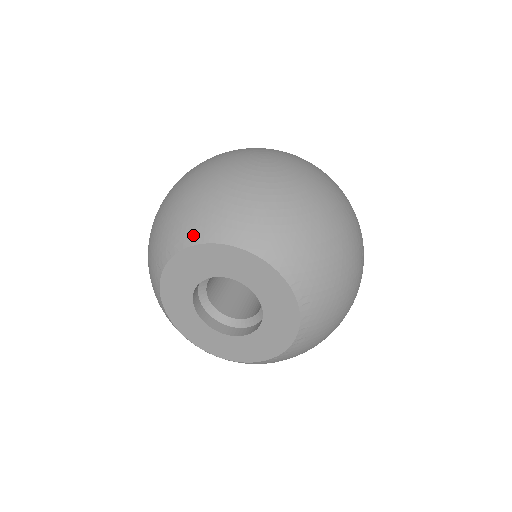
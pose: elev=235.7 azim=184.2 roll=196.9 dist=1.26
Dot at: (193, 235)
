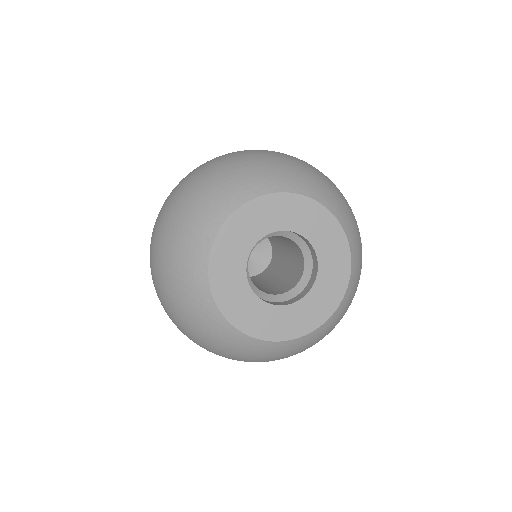
Dot at: (293, 185)
